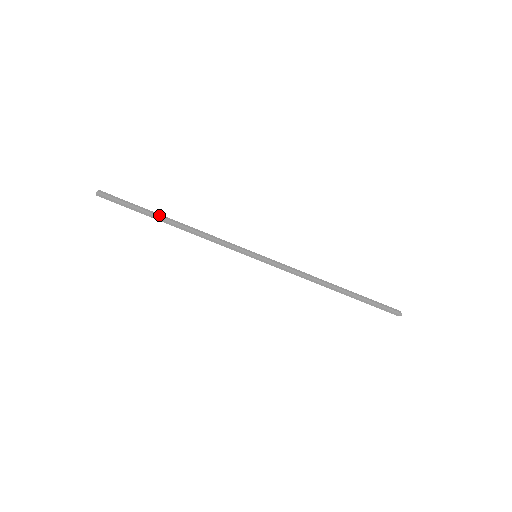
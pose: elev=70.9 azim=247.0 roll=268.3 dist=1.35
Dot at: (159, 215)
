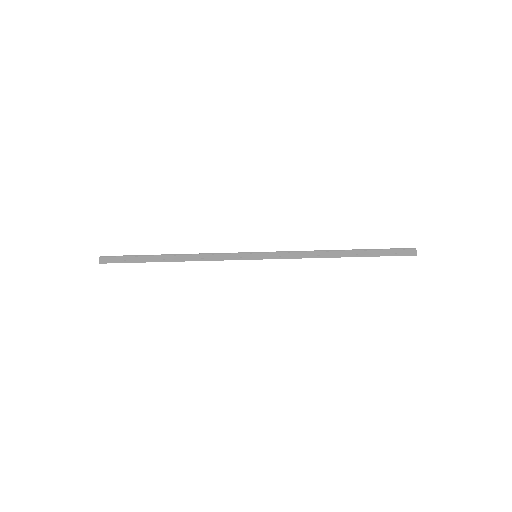
Dot at: (157, 258)
